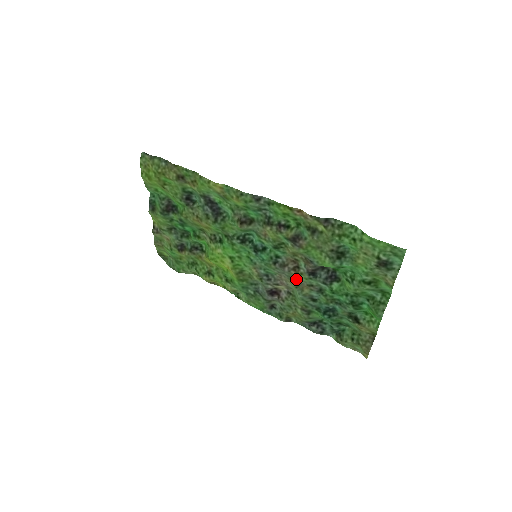
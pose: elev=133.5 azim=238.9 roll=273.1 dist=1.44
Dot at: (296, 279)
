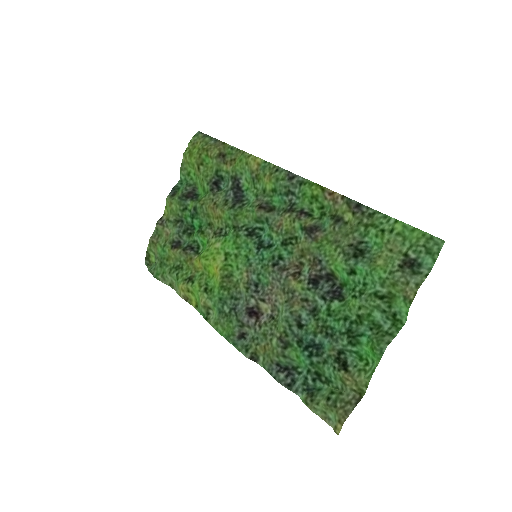
Dot at: (291, 289)
